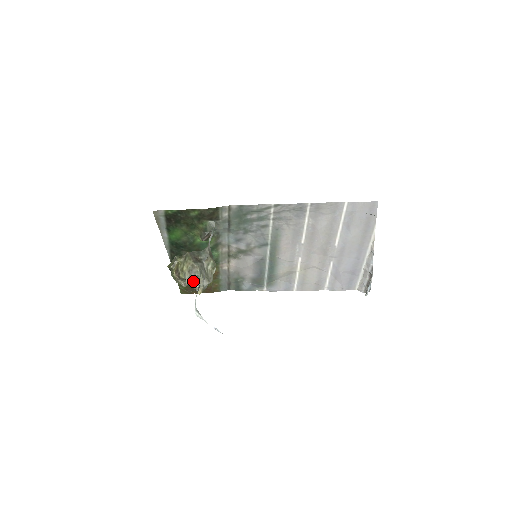
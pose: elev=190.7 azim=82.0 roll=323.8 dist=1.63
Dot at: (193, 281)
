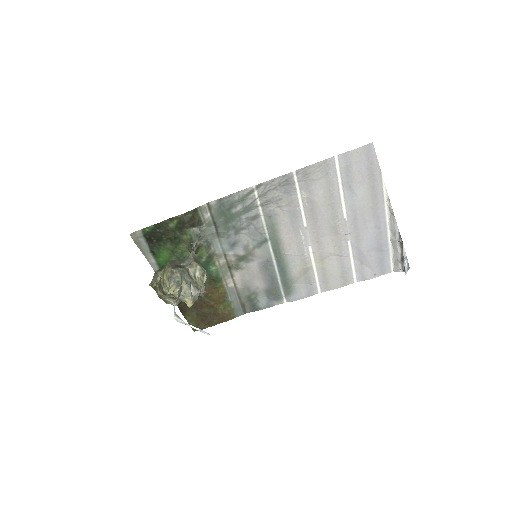
Dot at: (173, 287)
